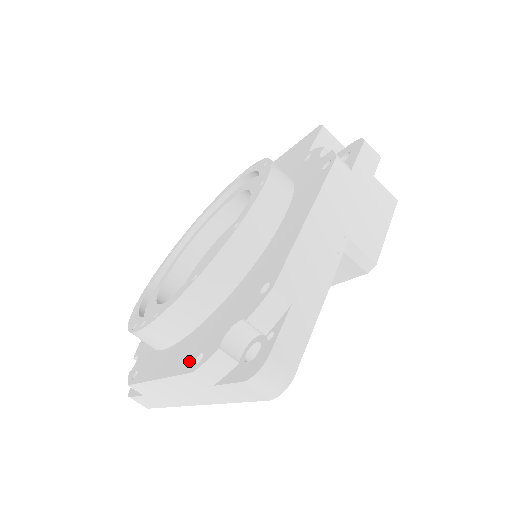
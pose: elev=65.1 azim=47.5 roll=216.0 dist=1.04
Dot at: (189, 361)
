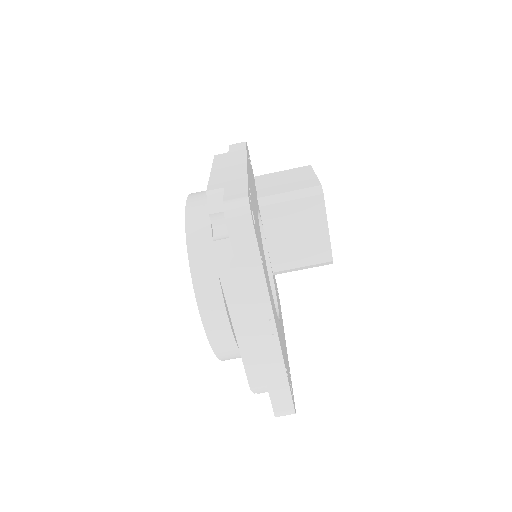
Dot at: occluded
